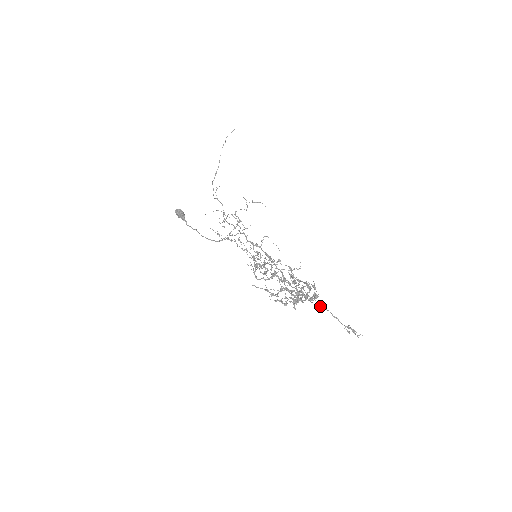
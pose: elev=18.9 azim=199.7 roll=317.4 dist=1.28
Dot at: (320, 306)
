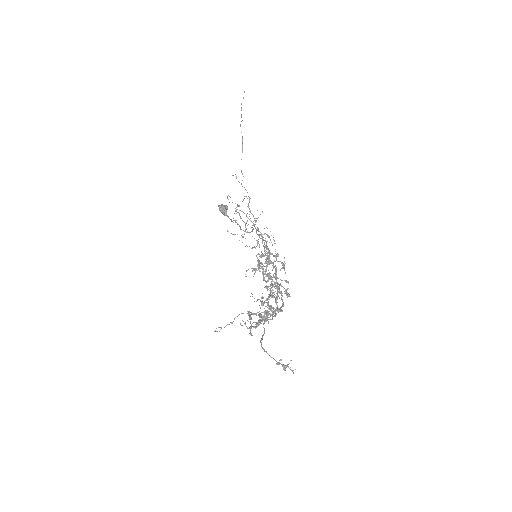
Dot at: occluded
